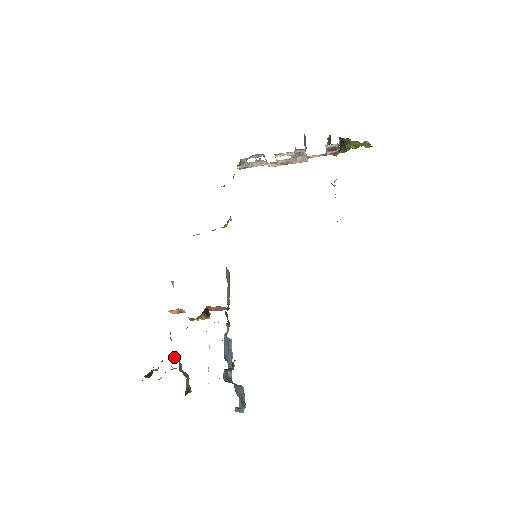
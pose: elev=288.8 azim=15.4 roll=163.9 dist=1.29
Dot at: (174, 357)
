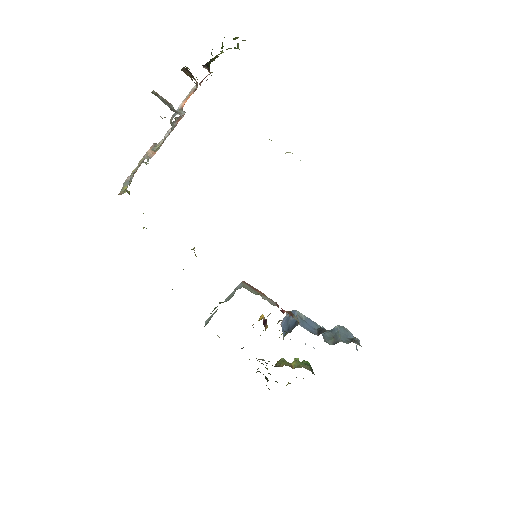
Dot at: (279, 366)
